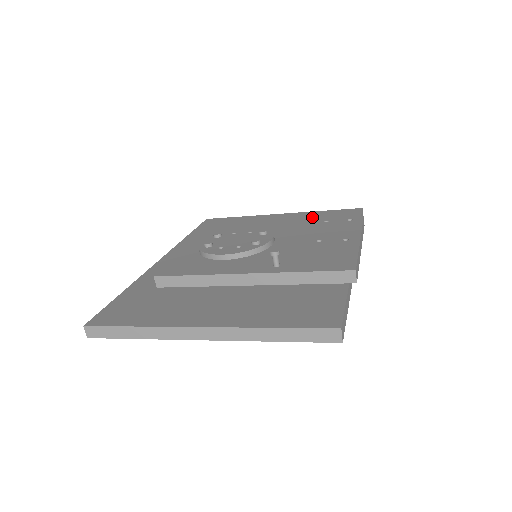
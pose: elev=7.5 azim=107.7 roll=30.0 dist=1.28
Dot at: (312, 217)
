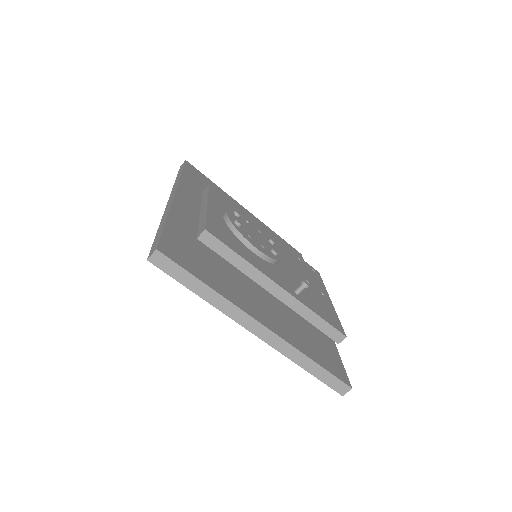
Dot at: occluded
